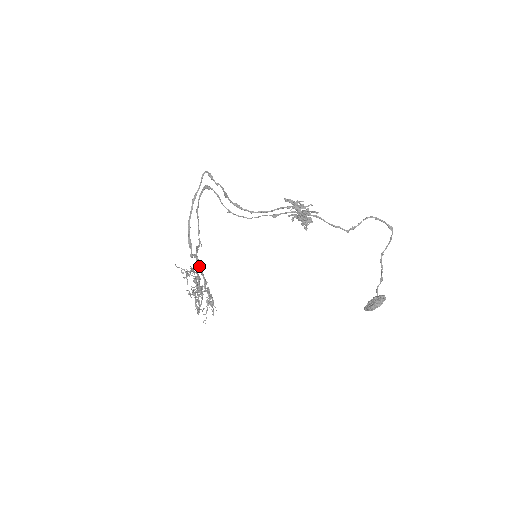
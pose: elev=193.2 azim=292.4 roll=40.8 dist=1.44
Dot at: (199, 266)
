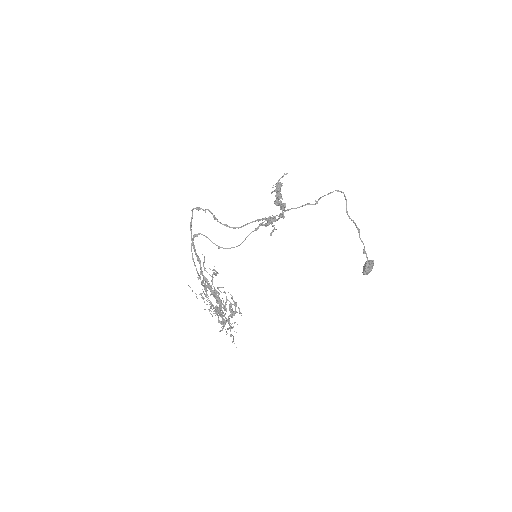
Dot at: (210, 286)
